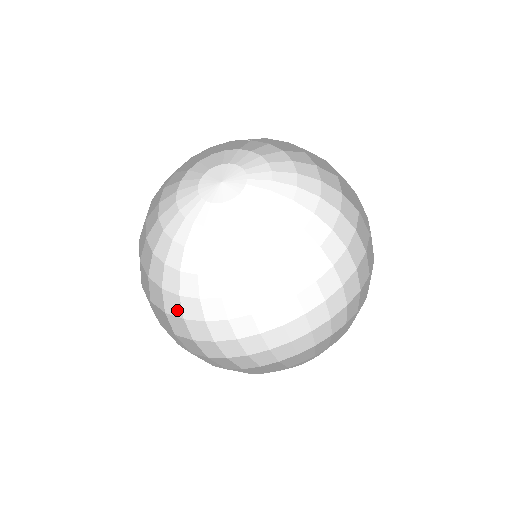
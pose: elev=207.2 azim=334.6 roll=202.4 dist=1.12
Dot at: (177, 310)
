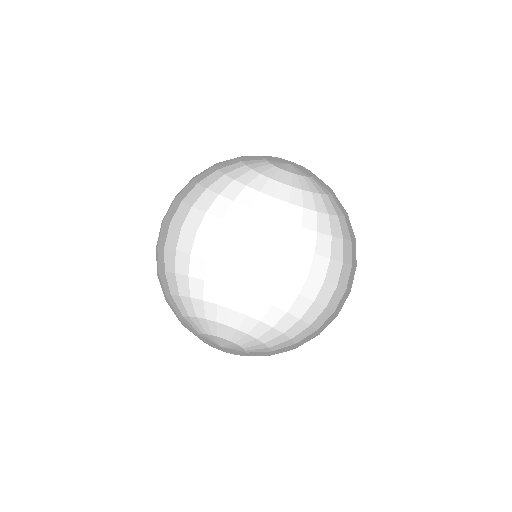
Dot at: (171, 216)
